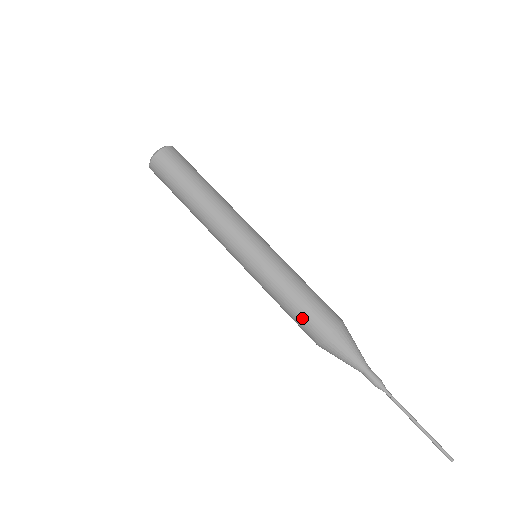
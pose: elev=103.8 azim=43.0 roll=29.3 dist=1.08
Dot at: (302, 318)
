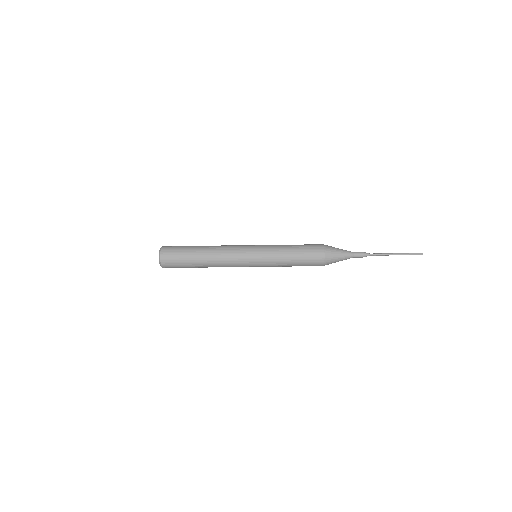
Dot at: (306, 256)
